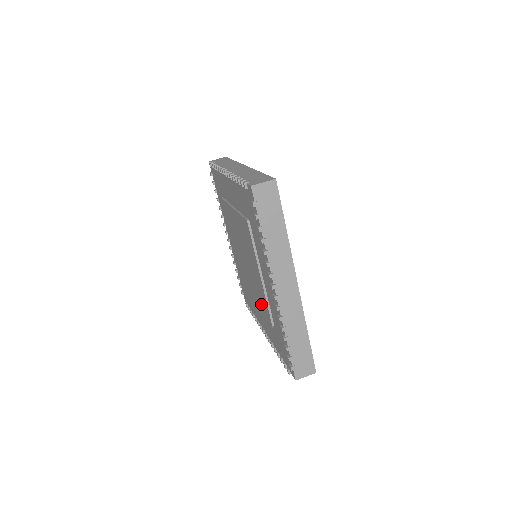
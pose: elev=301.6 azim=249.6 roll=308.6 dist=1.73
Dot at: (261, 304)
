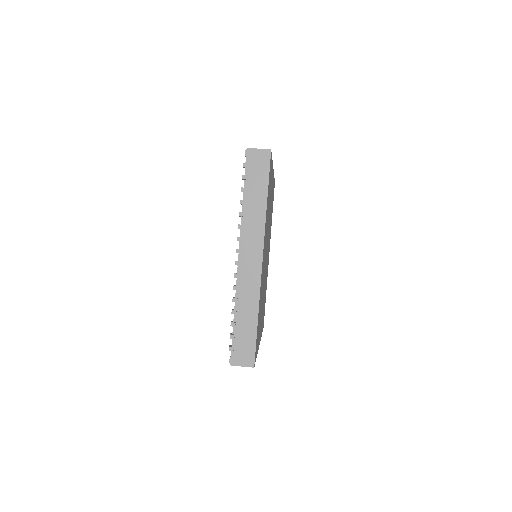
Dot at: occluded
